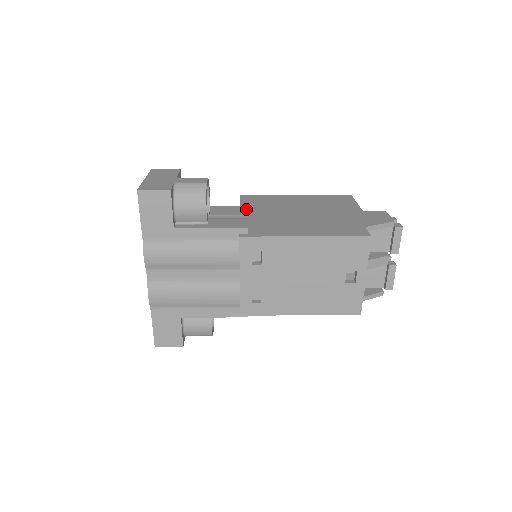
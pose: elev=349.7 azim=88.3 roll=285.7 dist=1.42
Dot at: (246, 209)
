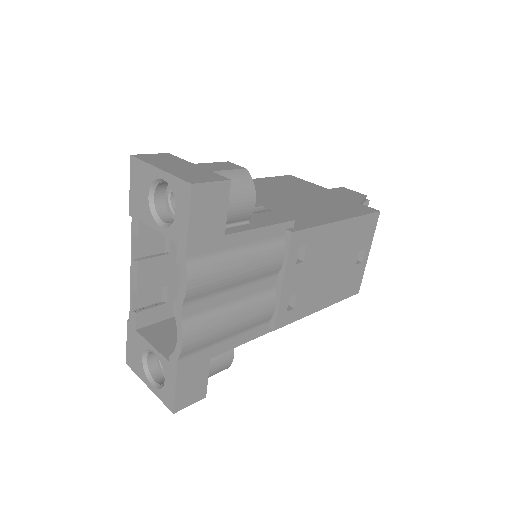
Dot at: occluded
